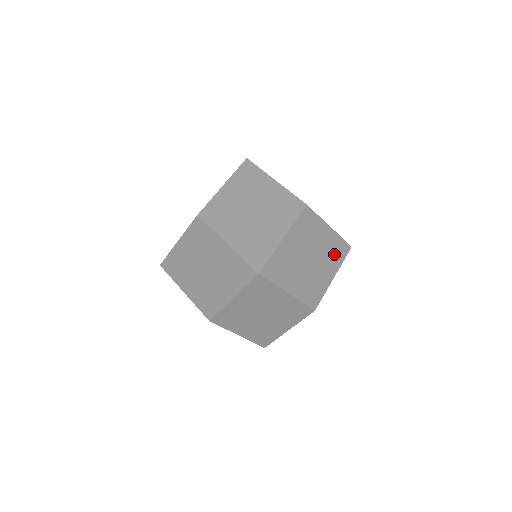
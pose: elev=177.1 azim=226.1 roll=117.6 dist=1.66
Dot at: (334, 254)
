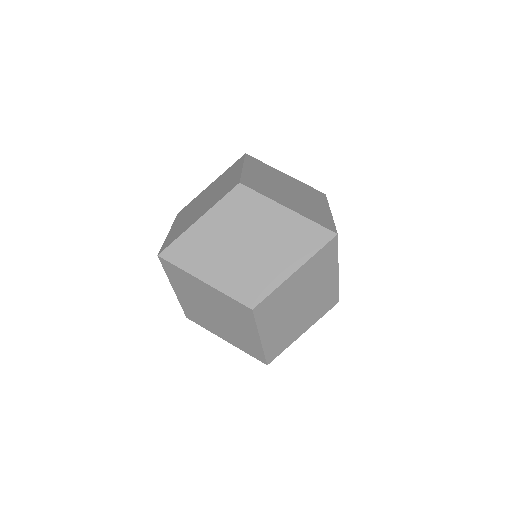
Dot at: (321, 268)
